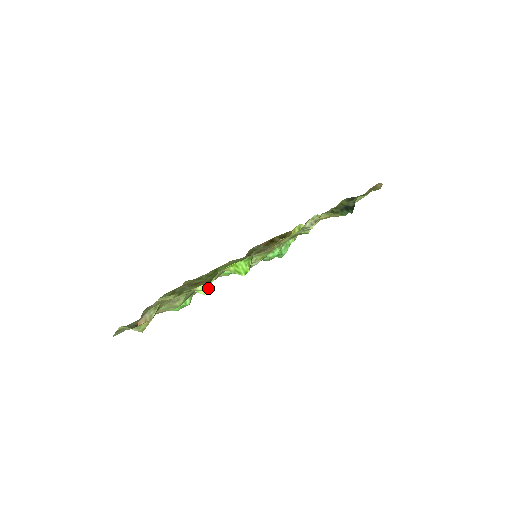
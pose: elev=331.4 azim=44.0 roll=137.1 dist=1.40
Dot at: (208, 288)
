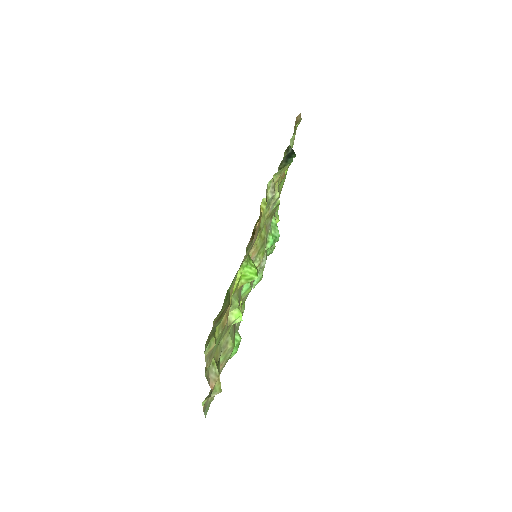
Dot at: (240, 313)
